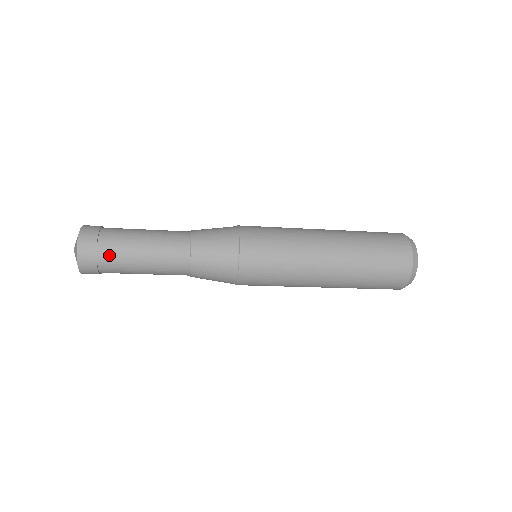
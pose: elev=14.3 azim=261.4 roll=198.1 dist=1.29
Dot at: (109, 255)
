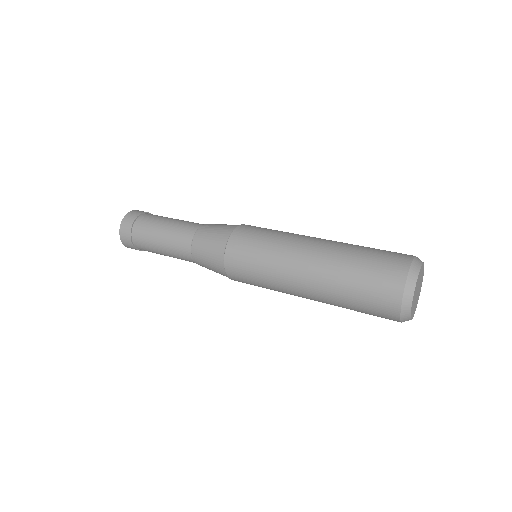
Dot at: occluded
